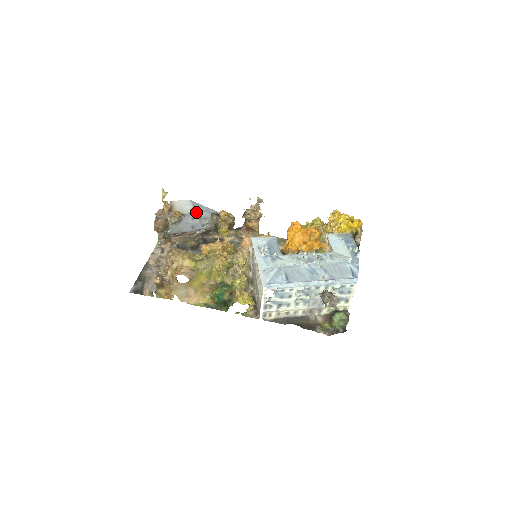
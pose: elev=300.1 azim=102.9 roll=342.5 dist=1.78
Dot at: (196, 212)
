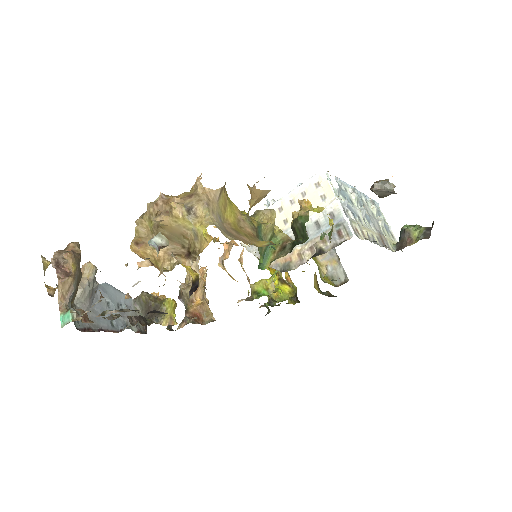
Dot at: (110, 291)
